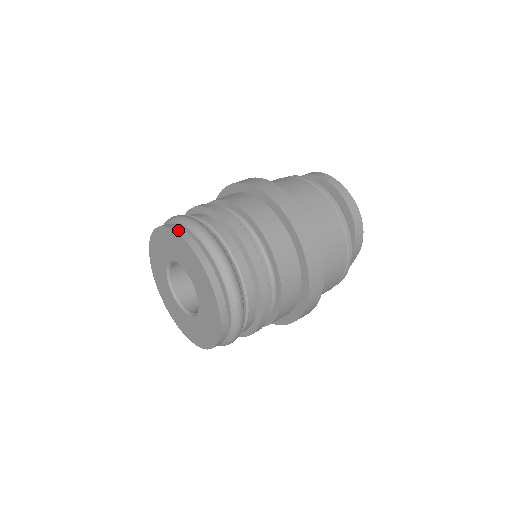
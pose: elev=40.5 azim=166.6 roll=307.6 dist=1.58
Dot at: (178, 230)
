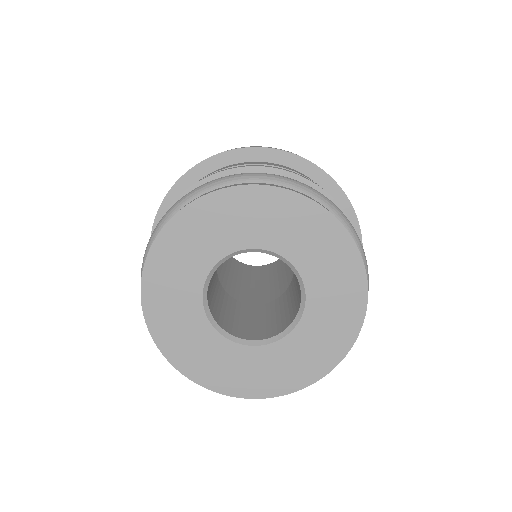
Dot at: (239, 184)
